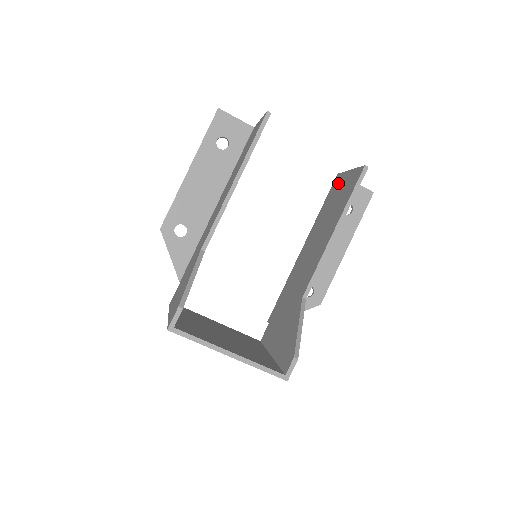
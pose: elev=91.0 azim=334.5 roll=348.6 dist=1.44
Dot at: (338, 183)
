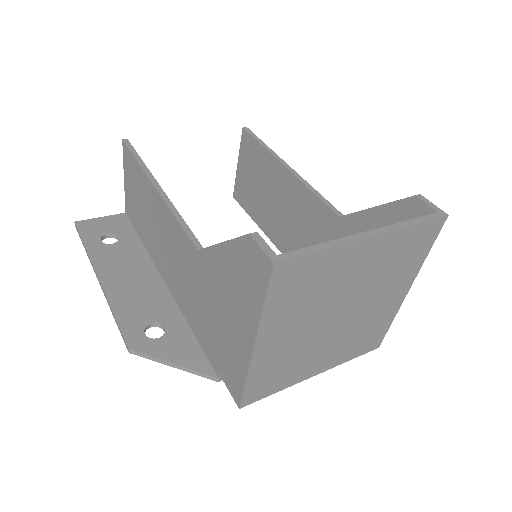
Dot at: (241, 188)
